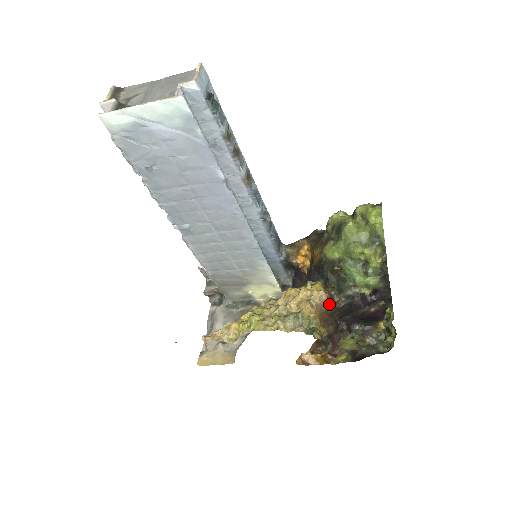
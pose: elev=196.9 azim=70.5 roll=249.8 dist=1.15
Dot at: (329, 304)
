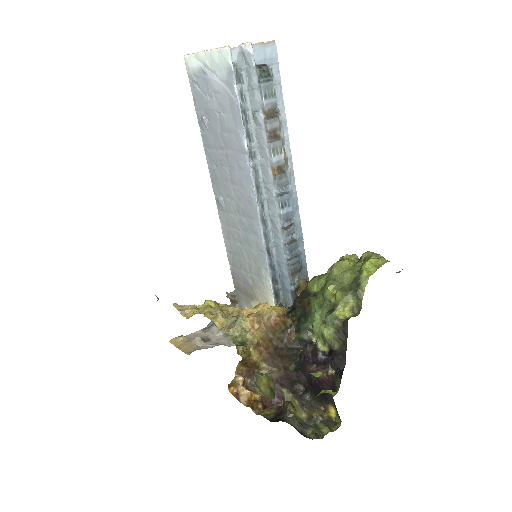
Dot at: (277, 333)
